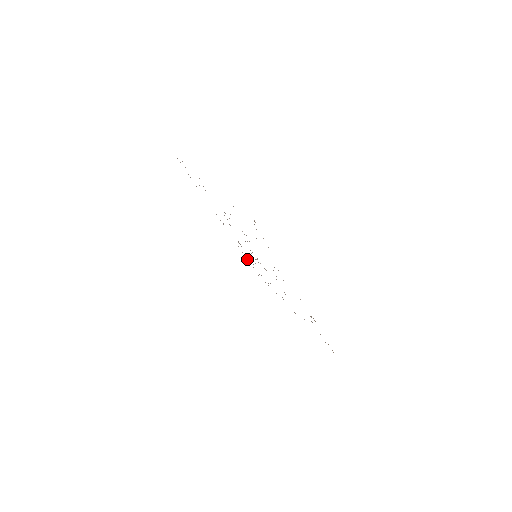
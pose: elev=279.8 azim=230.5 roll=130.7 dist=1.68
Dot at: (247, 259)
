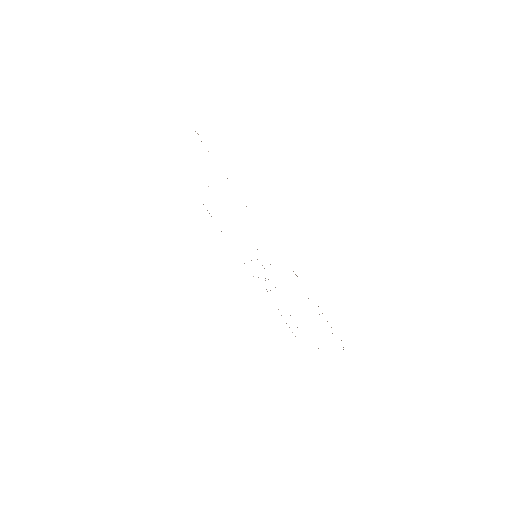
Dot at: occluded
